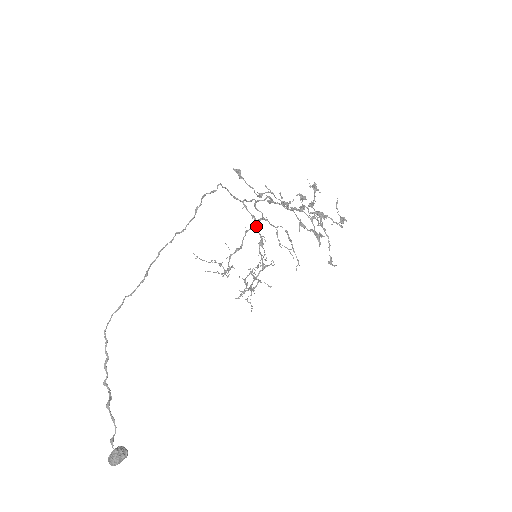
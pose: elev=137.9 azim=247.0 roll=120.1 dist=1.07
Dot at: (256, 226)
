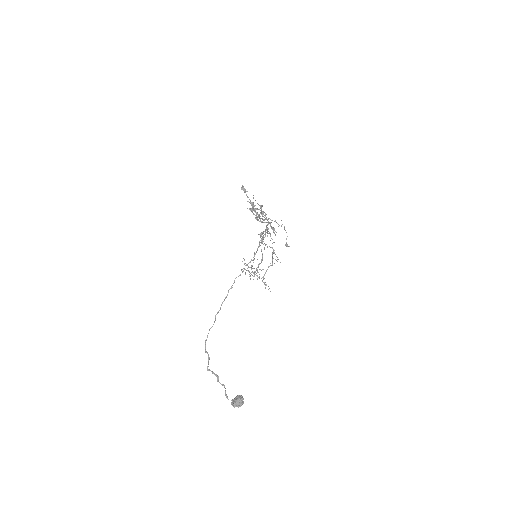
Dot at: occluded
